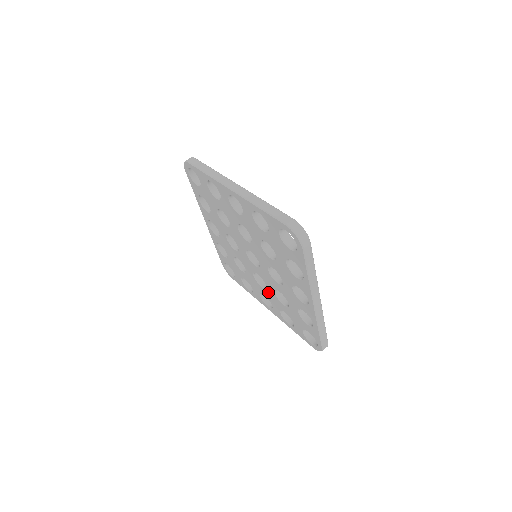
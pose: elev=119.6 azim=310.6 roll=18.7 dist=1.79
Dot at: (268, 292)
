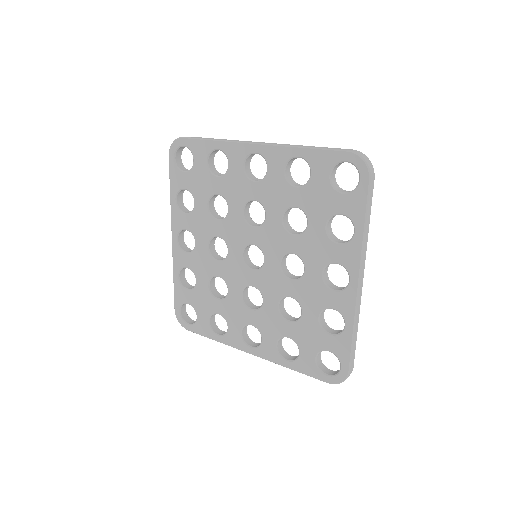
Dot at: (263, 312)
